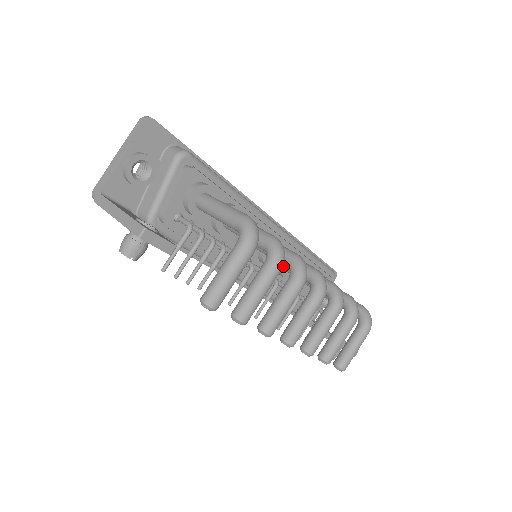
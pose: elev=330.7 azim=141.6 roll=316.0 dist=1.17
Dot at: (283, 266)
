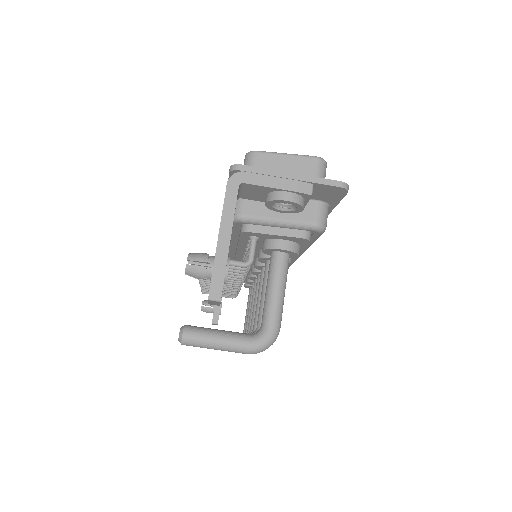
Dot at: (256, 296)
